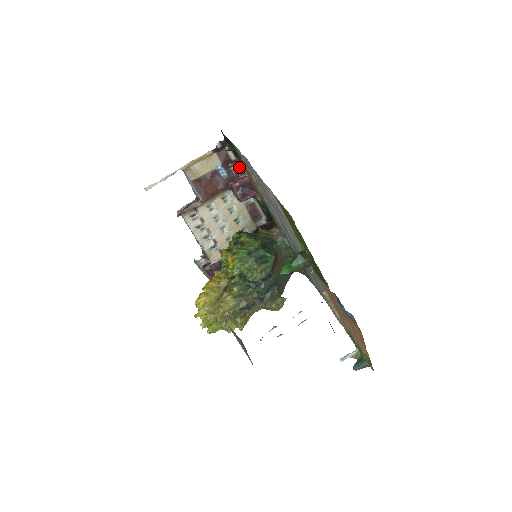
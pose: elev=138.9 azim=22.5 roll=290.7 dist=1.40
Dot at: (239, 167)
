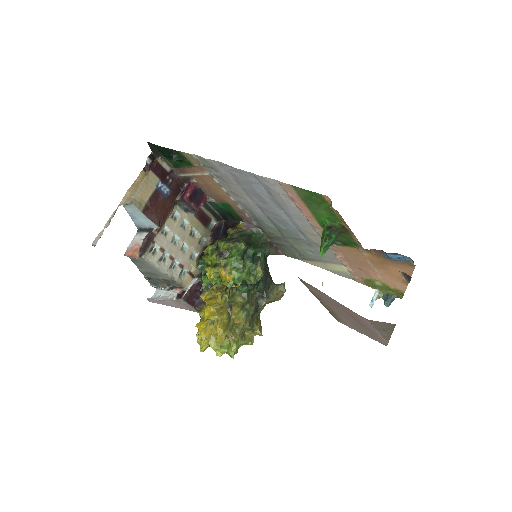
Dot at: (176, 177)
